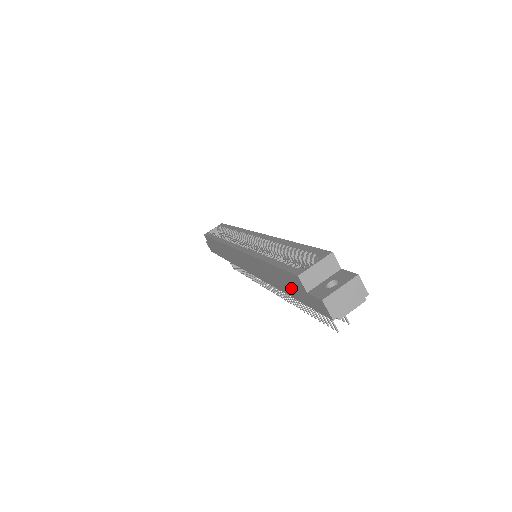
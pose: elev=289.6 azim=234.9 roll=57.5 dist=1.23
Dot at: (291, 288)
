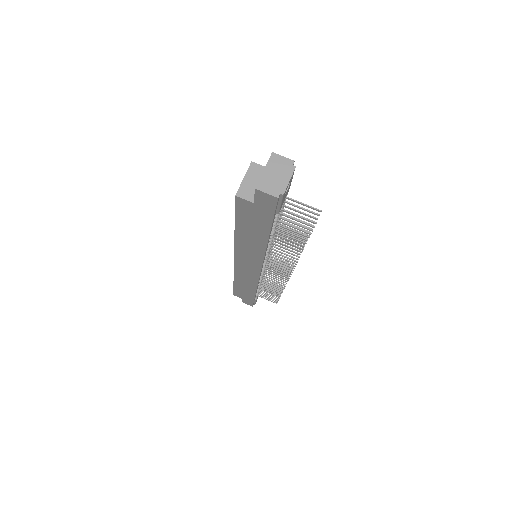
Dot at: (256, 223)
